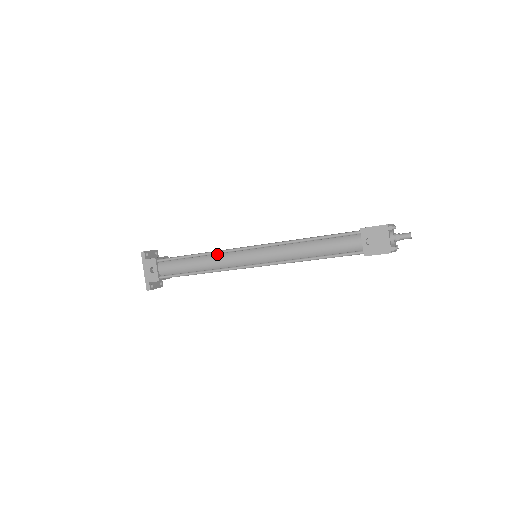
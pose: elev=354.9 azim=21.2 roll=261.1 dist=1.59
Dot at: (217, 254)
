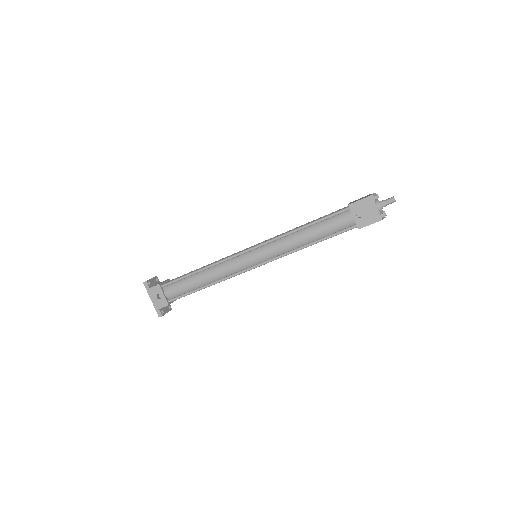
Dot at: (219, 264)
